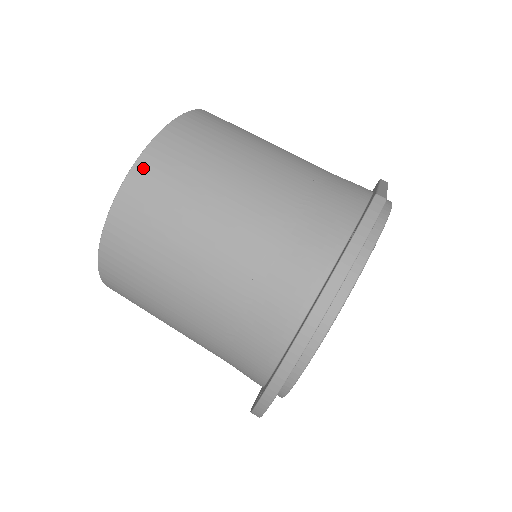
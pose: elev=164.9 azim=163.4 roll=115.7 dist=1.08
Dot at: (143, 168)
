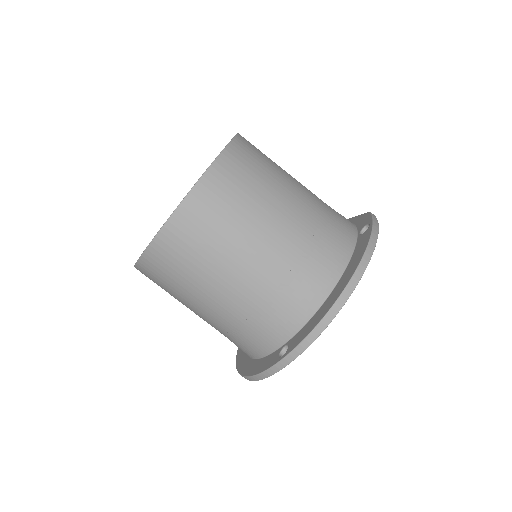
Dot at: (232, 153)
